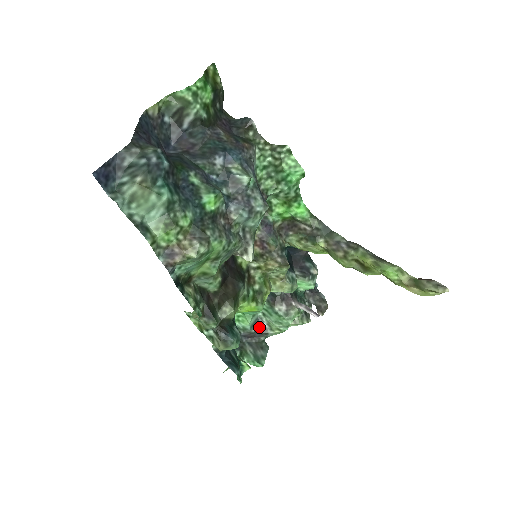
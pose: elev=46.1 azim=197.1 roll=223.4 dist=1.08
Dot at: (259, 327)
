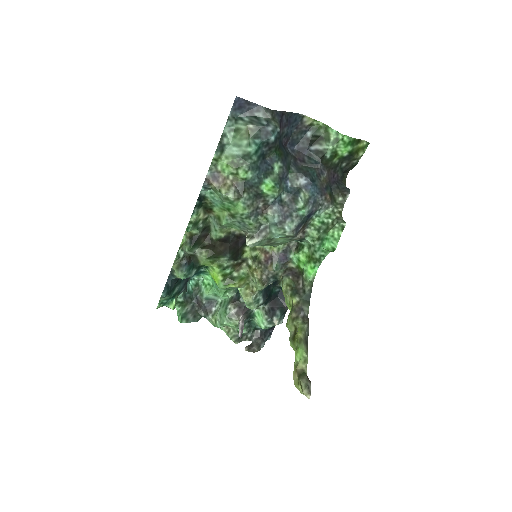
Dot at: (210, 305)
